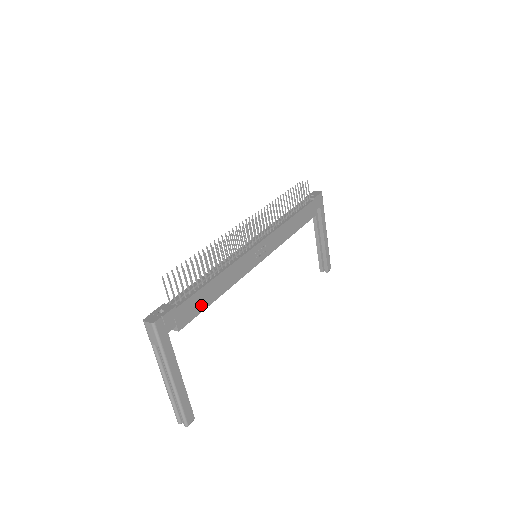
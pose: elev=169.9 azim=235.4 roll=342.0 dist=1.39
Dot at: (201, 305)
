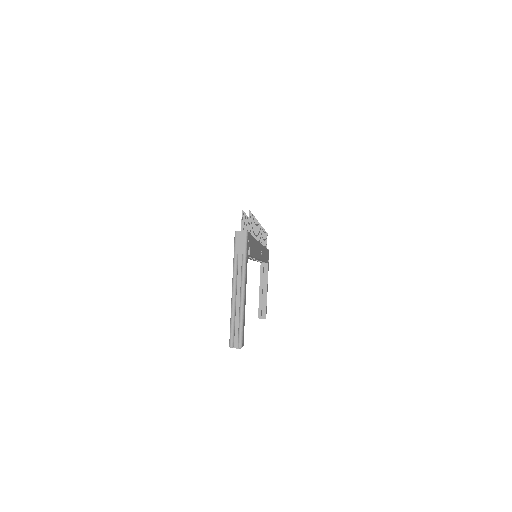
Dot at: (253, 251)
